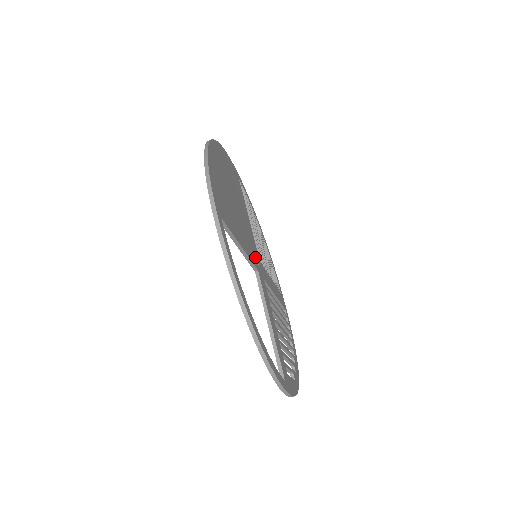
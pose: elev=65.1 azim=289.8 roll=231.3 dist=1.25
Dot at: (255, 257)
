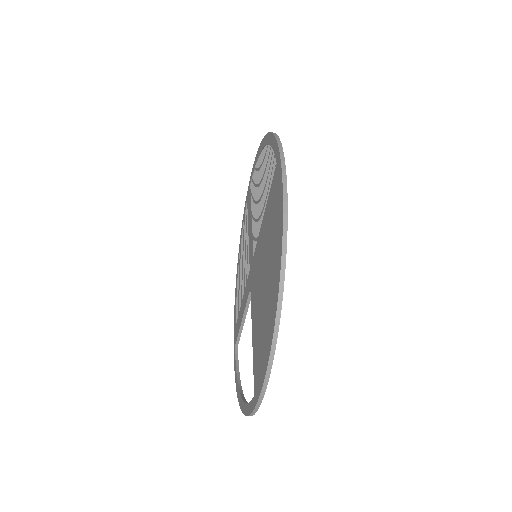
Dot at: occluded
